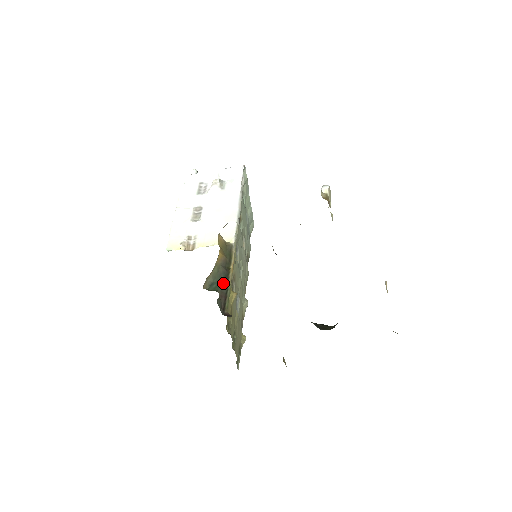
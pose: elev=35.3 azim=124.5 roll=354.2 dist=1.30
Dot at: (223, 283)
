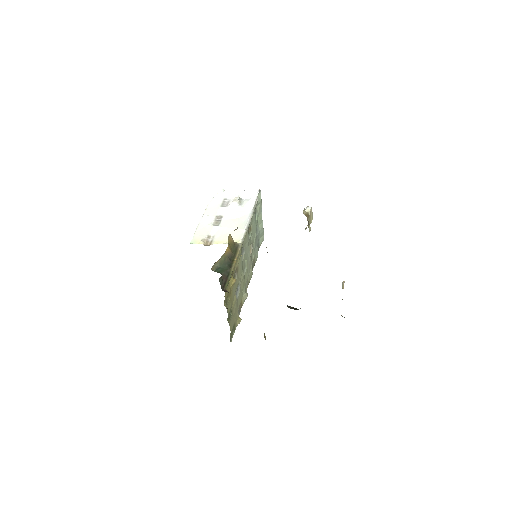
Dot at: (227, 269)
